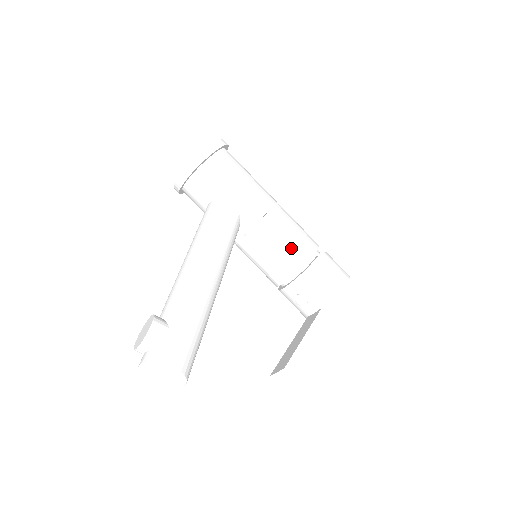
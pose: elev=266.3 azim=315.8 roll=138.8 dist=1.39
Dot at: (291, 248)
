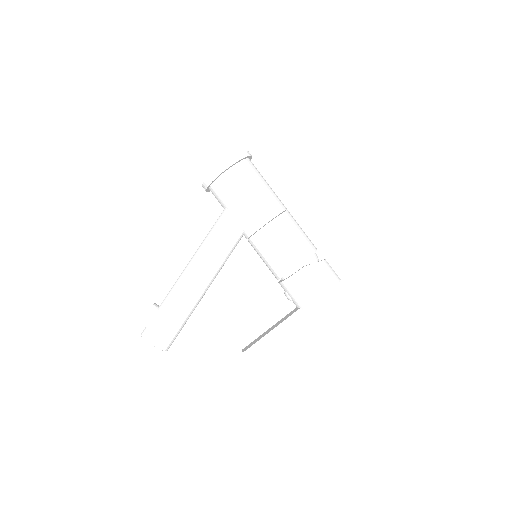
Dot at: (279, 258)
